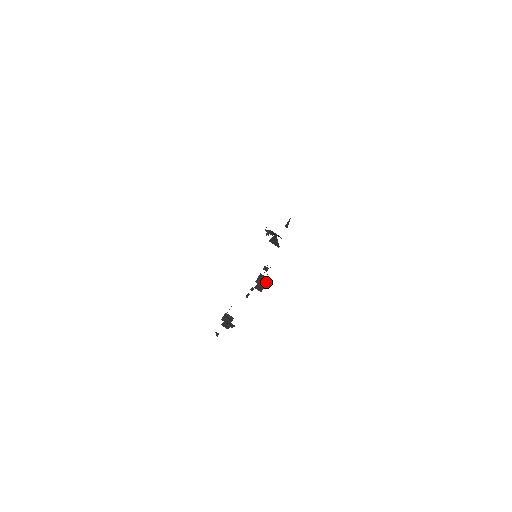
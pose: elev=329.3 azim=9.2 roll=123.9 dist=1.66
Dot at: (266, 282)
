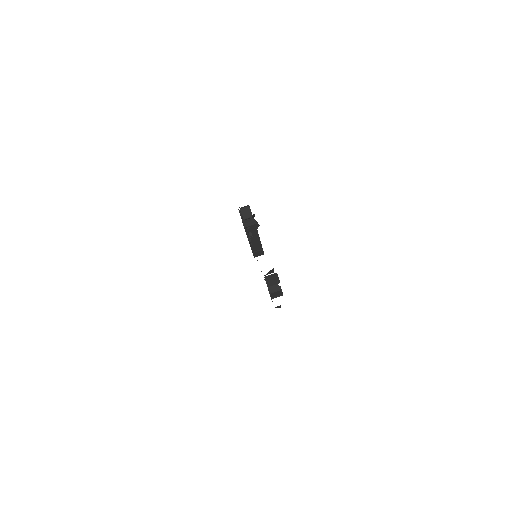
Dot at: (247, 206)
